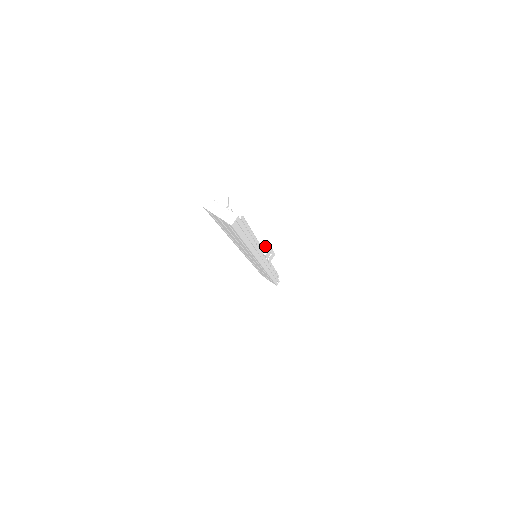
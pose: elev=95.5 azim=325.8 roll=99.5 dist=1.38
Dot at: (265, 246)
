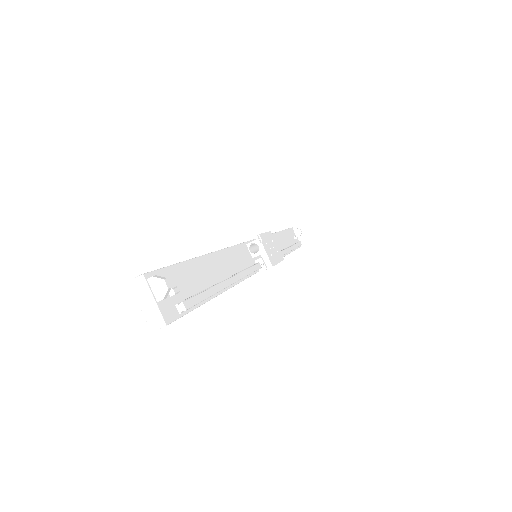
Dot at: (266, 261)
